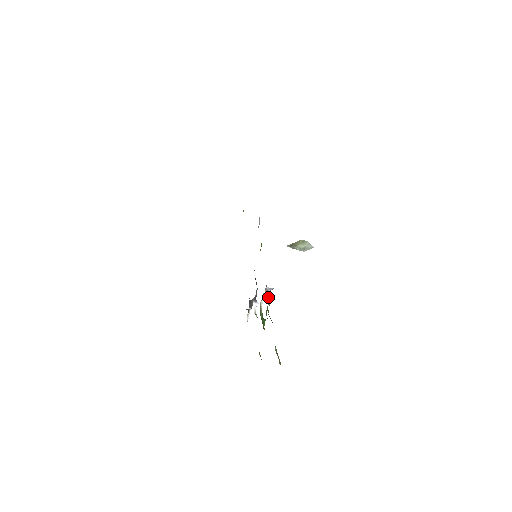
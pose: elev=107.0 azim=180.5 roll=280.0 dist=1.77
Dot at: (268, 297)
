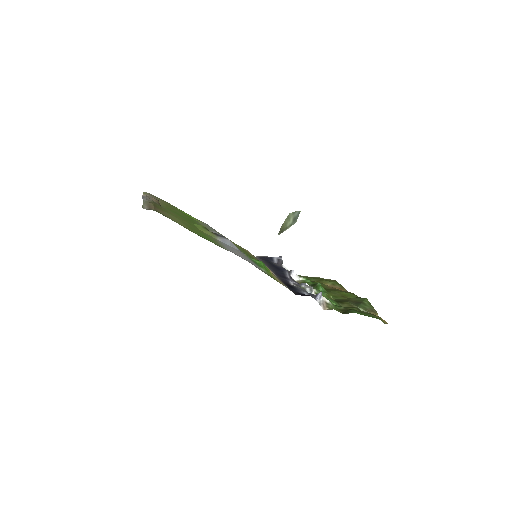
Dot at: (326, 304)
